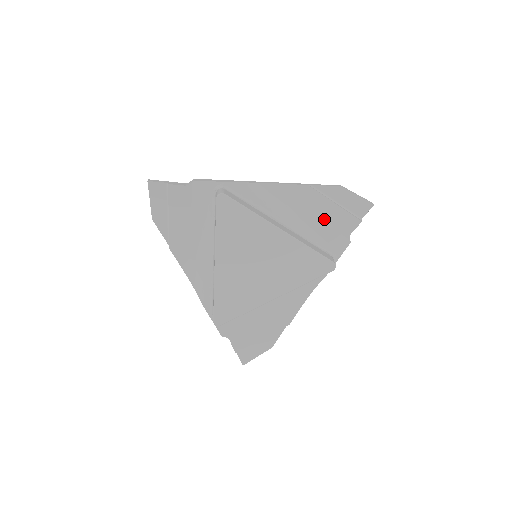
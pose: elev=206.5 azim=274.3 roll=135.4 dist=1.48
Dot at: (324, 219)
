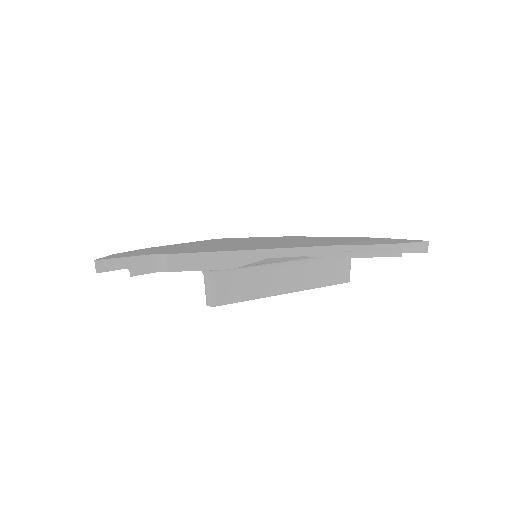
Dot at: occluded
